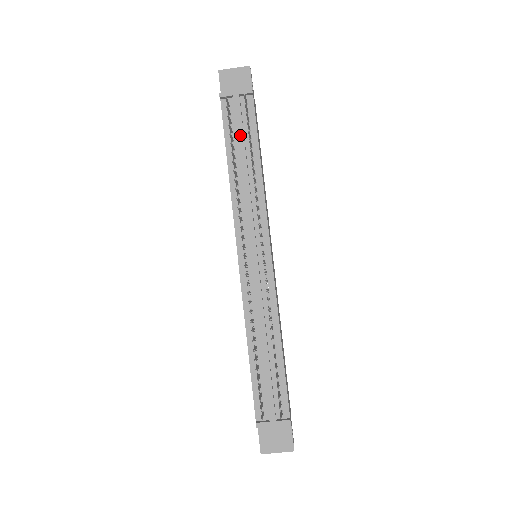
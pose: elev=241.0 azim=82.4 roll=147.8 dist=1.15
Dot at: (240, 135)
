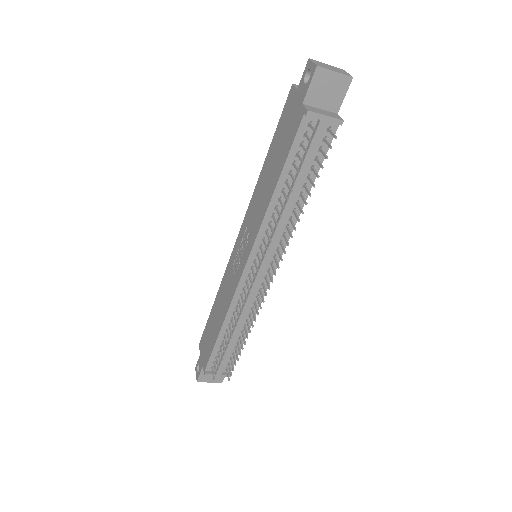
Dot at: (305, 166)
